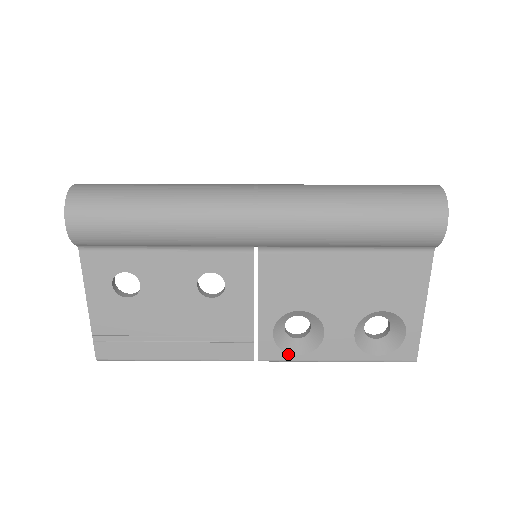
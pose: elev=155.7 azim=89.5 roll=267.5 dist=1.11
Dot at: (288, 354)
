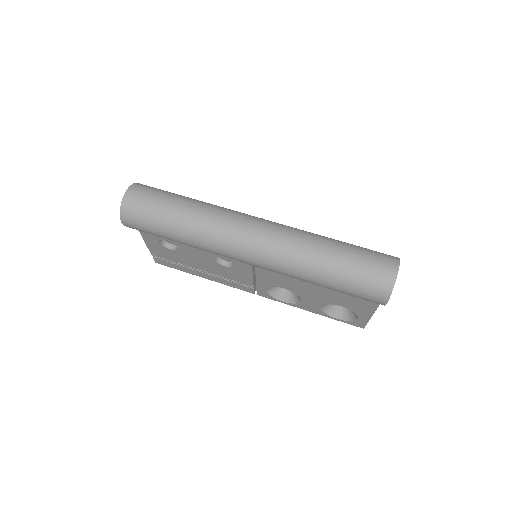
Dot at: (276, 299)
